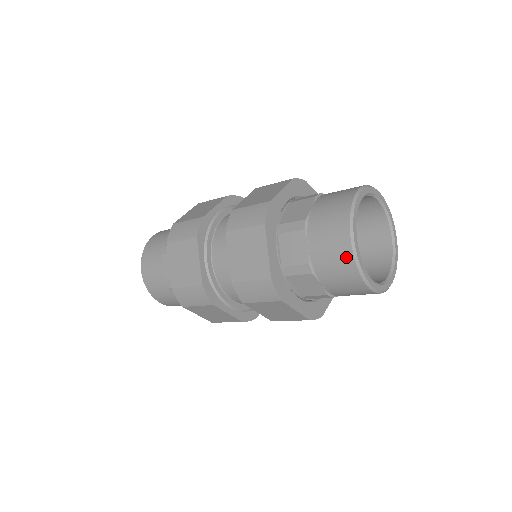
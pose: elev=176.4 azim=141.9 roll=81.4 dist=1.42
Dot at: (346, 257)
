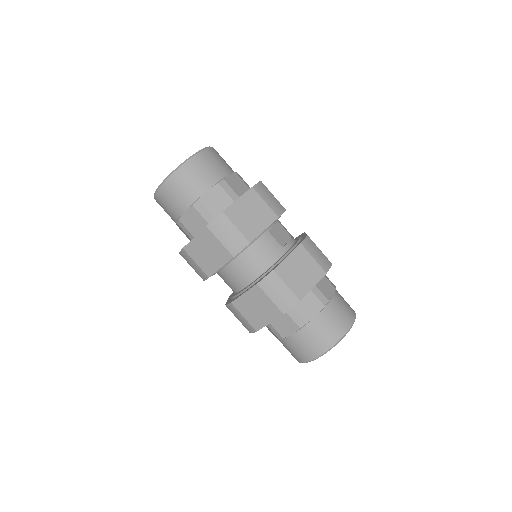
Dot at: (303, 358)
